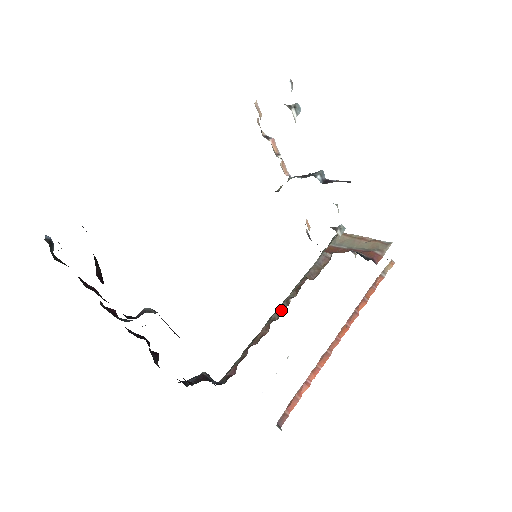
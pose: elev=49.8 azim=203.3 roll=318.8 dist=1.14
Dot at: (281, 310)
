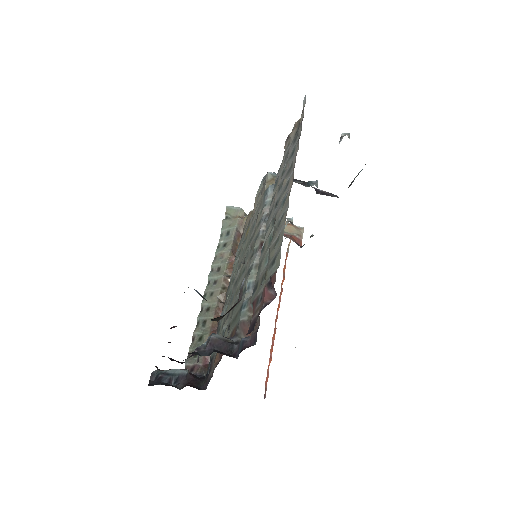
Dot at: occluded
